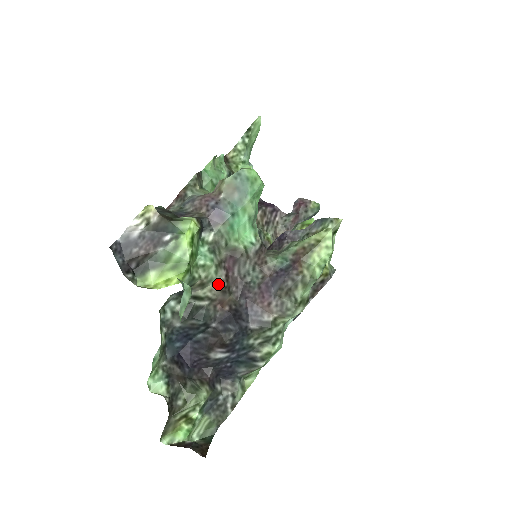
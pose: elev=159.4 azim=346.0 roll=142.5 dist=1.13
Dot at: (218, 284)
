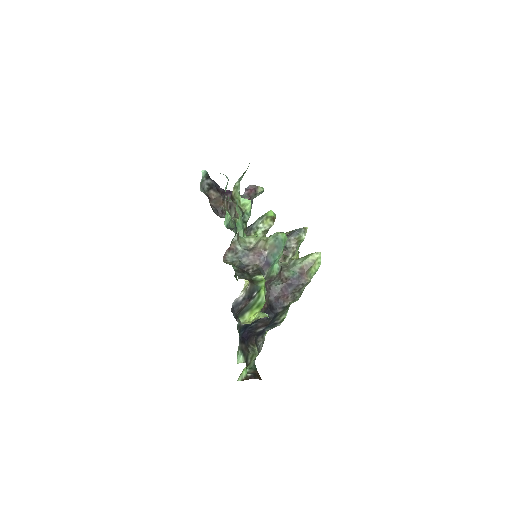
Dot at: occluded
